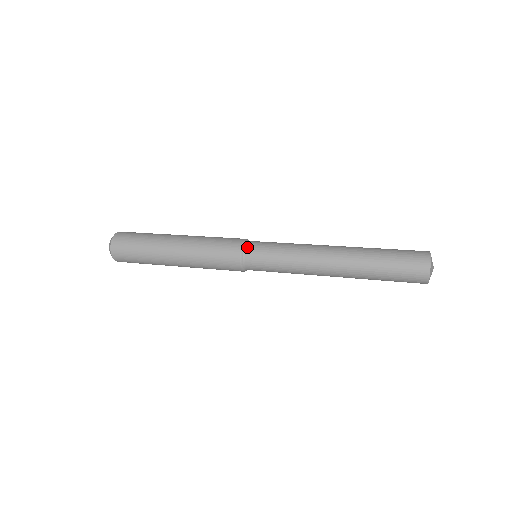
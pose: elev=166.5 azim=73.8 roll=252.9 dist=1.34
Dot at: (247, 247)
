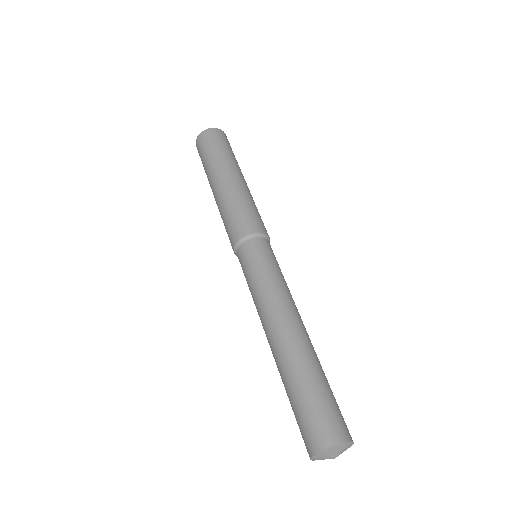
Dot at: (241, 246)
